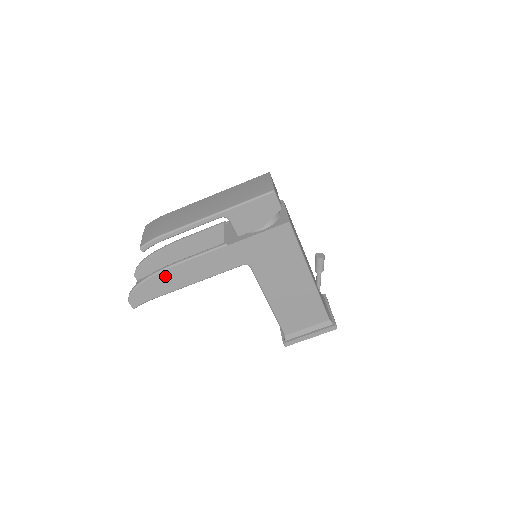
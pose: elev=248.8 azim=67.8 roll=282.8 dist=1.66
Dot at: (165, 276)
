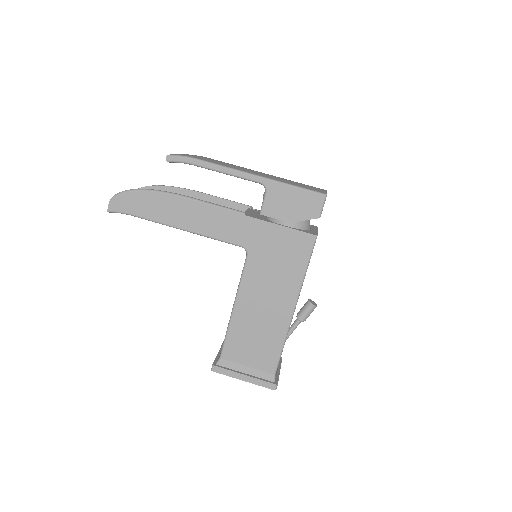
Dot at: (165, 201)
